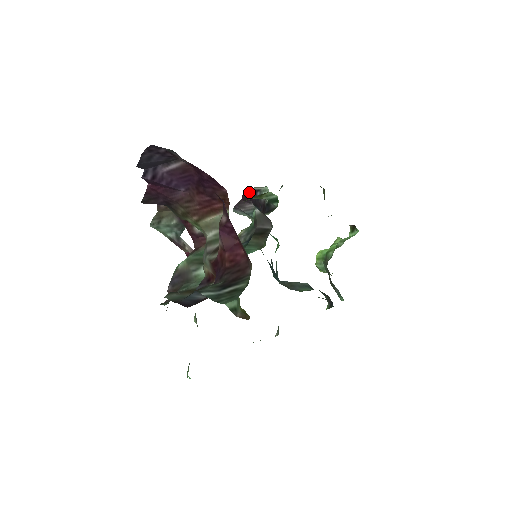
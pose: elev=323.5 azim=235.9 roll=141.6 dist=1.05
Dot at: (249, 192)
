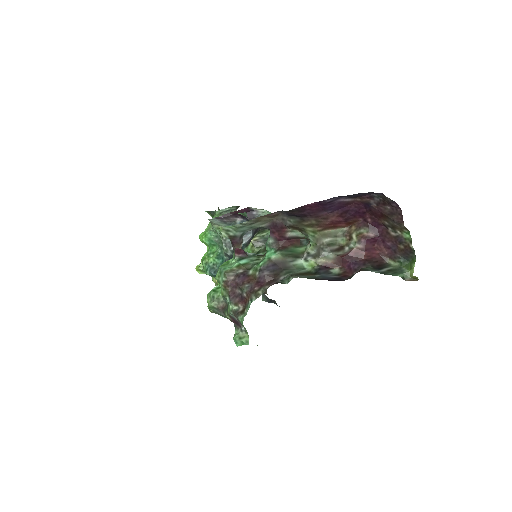
Dot at: (245, 210)
